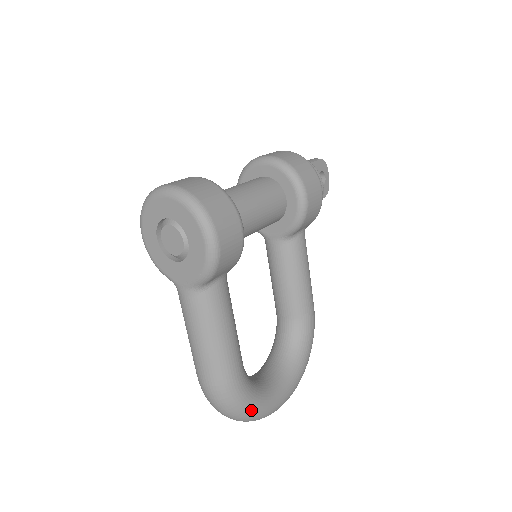
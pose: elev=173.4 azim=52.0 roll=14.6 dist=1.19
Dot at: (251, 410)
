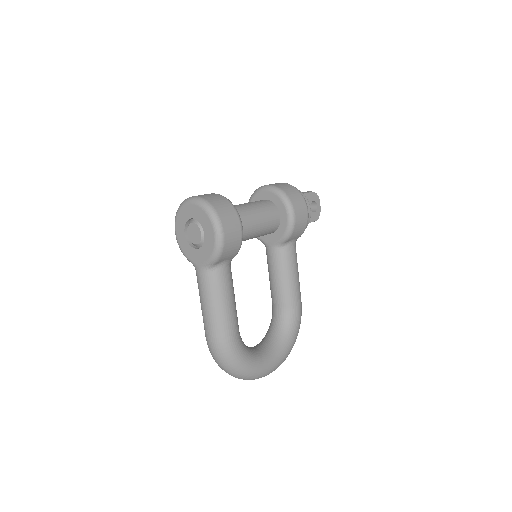
Dot at: (243, 367)
